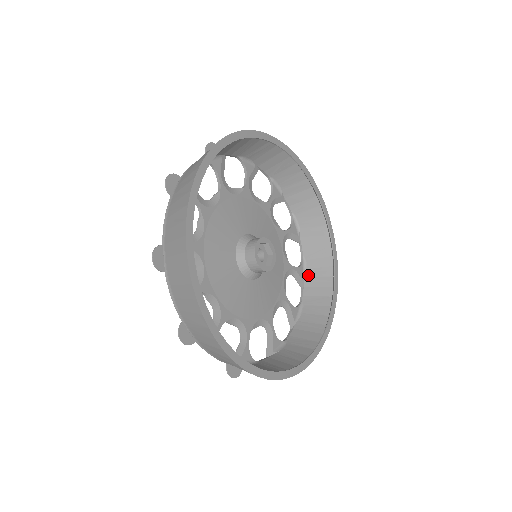
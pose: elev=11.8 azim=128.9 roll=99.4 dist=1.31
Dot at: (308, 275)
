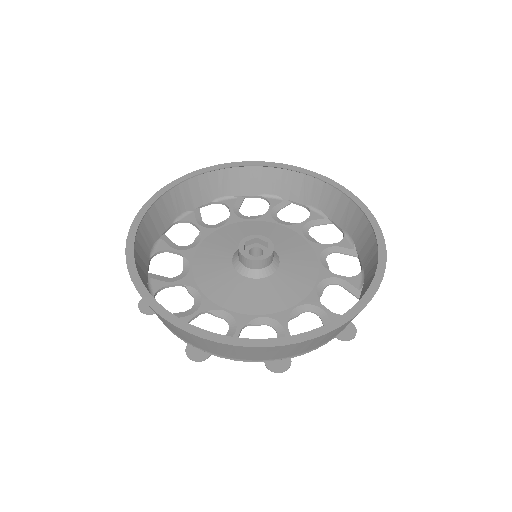
Dot at: (355, 241)
